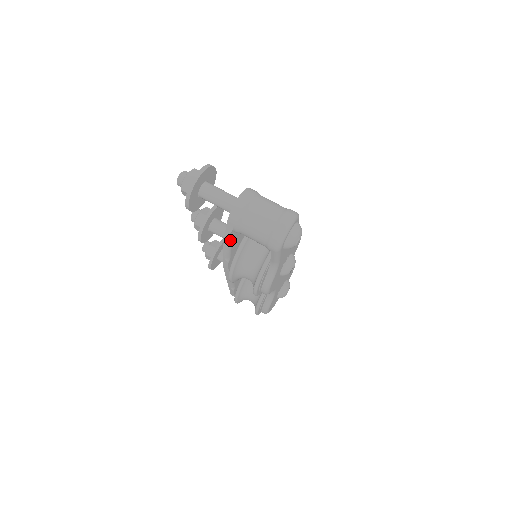
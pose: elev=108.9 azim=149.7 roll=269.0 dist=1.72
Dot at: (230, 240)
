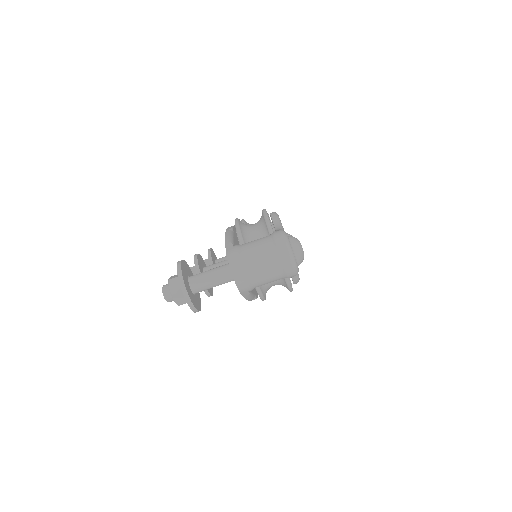
Dot at: (250, 295)
